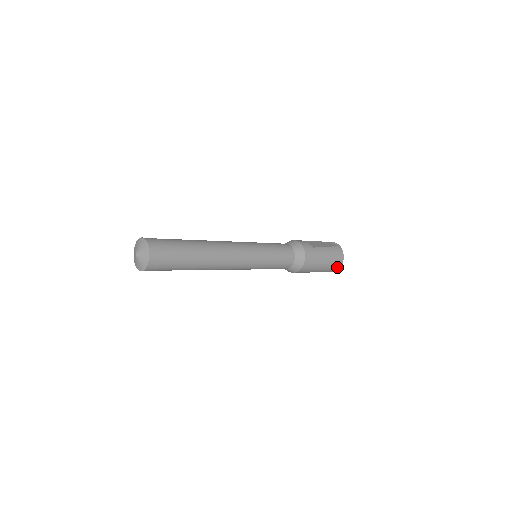
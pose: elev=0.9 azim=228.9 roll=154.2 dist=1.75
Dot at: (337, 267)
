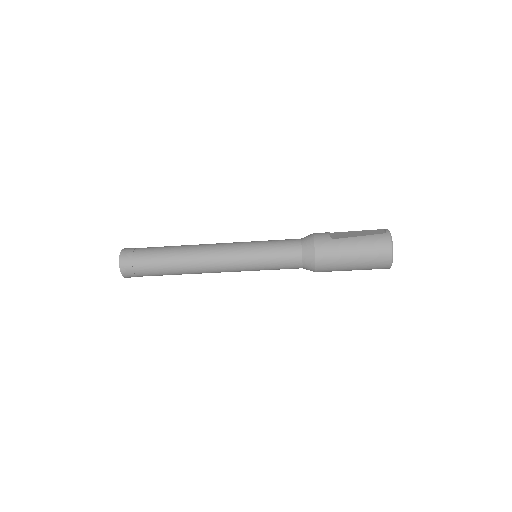
Dot at: (385, 261)
